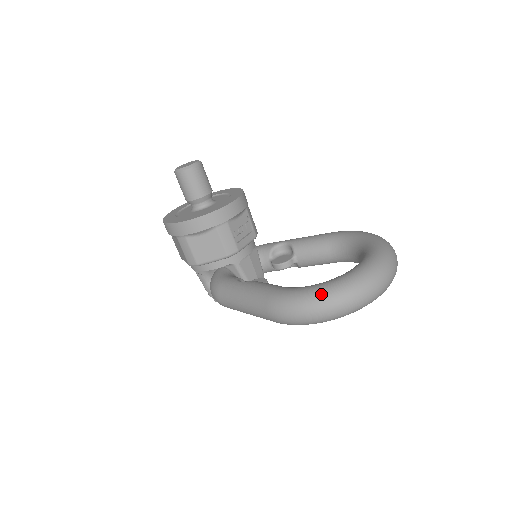
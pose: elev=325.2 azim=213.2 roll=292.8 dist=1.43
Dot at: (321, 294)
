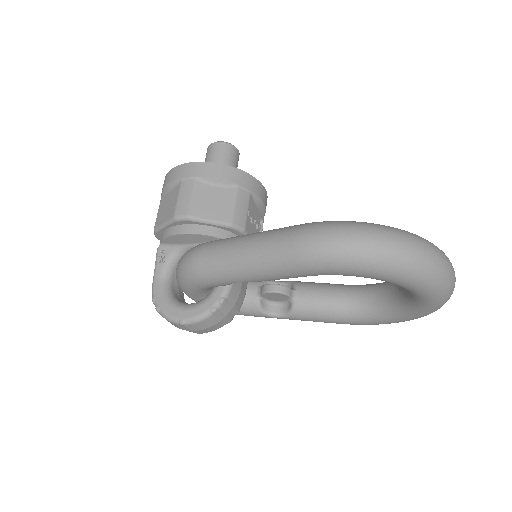
Dot at: occluded
